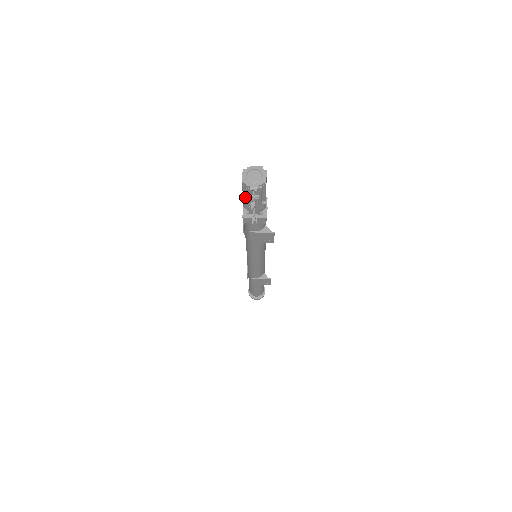
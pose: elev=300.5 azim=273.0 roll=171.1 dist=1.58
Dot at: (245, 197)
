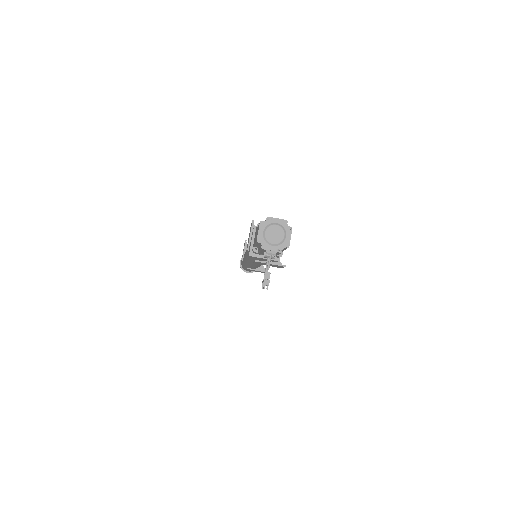
Dot at: (257, 246)
